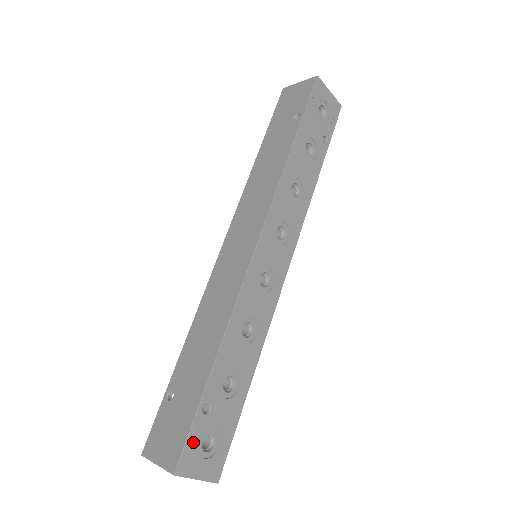
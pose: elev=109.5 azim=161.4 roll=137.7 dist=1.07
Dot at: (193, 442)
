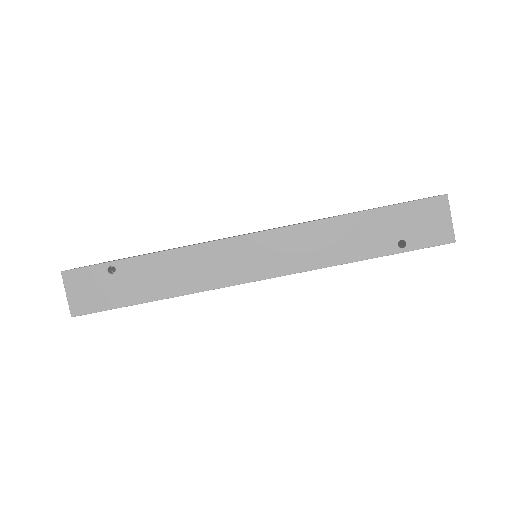
Dot at: (98, 311)
